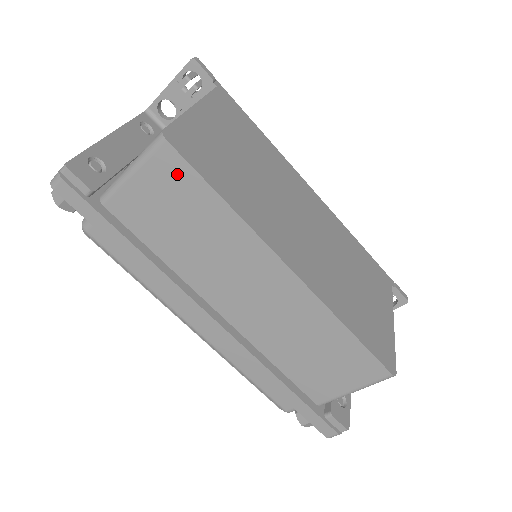
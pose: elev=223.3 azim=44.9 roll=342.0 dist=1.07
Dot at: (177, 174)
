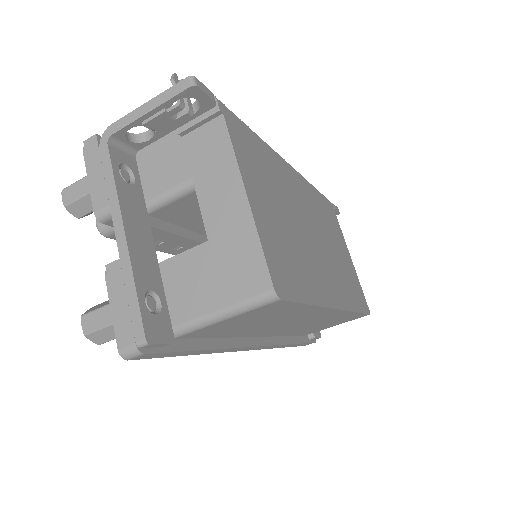
Dot at: (276, 308)
